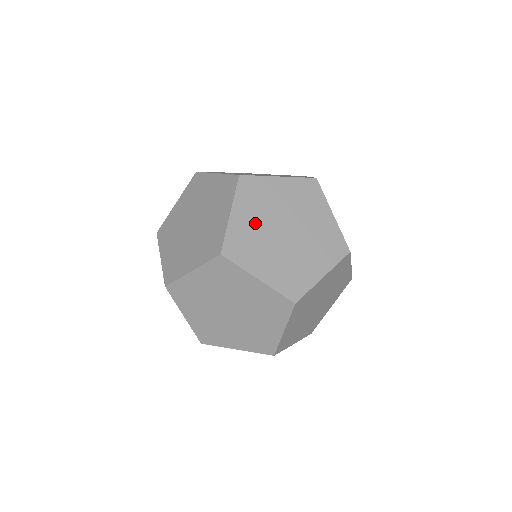
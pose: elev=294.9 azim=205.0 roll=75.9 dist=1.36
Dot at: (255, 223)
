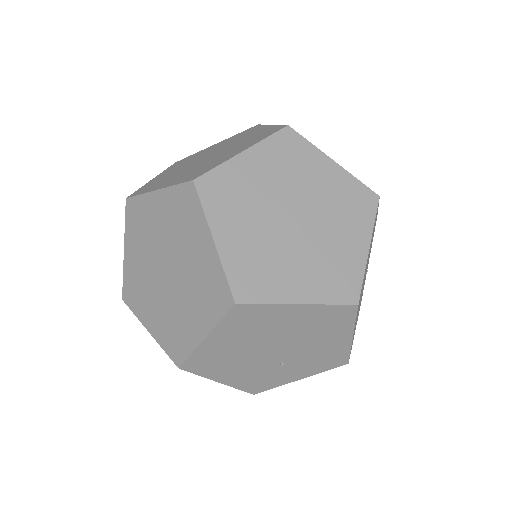
Dot at: (182, 174)
